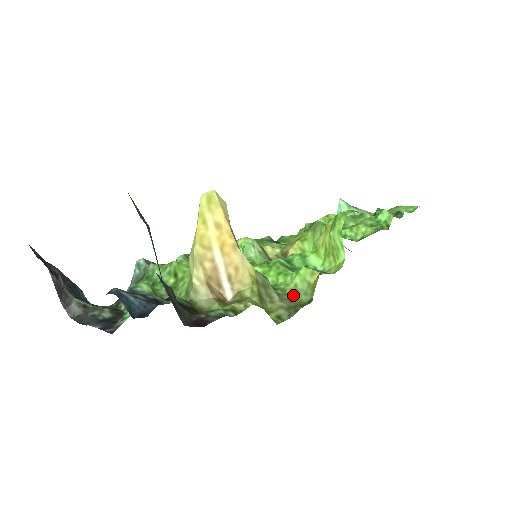
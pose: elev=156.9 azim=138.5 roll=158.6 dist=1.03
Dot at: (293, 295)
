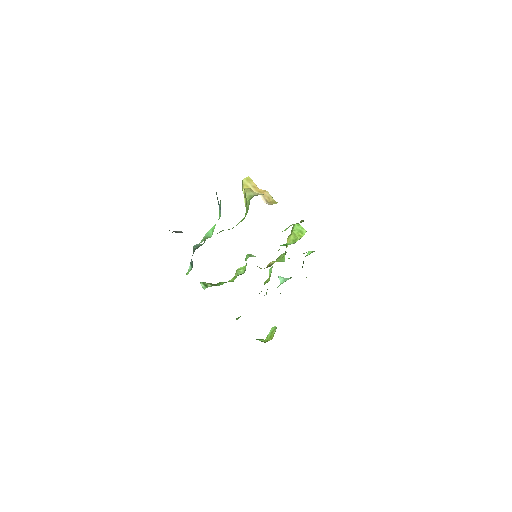
Dot at: occluded
